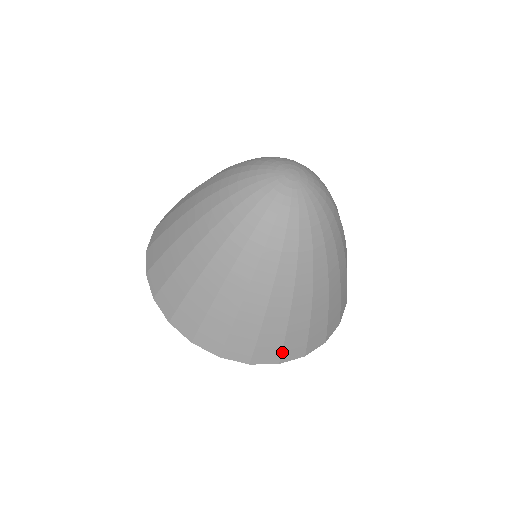
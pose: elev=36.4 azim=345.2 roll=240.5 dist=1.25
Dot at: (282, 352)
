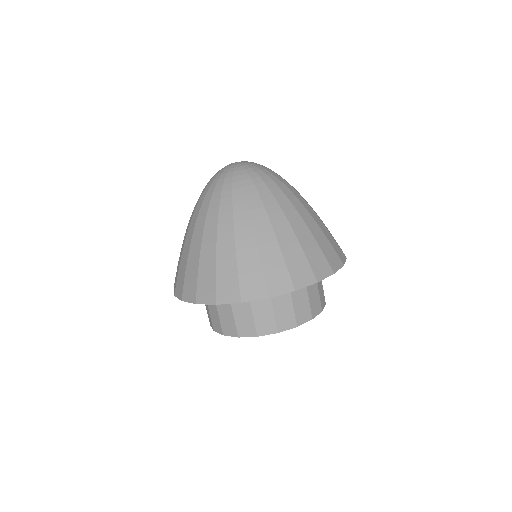
Dot at: (337, 254)
